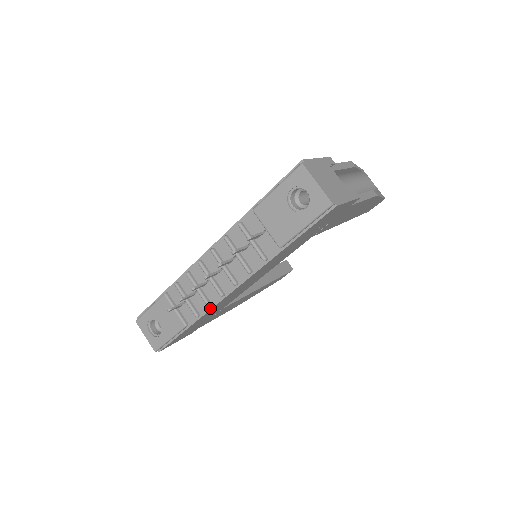
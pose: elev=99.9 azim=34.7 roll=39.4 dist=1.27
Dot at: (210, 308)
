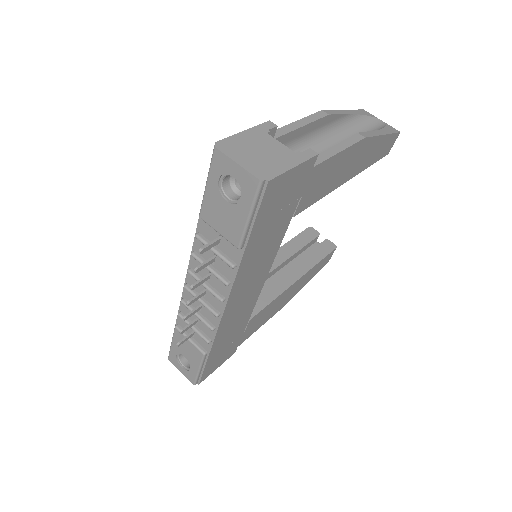
Dot at: (215, 331)
